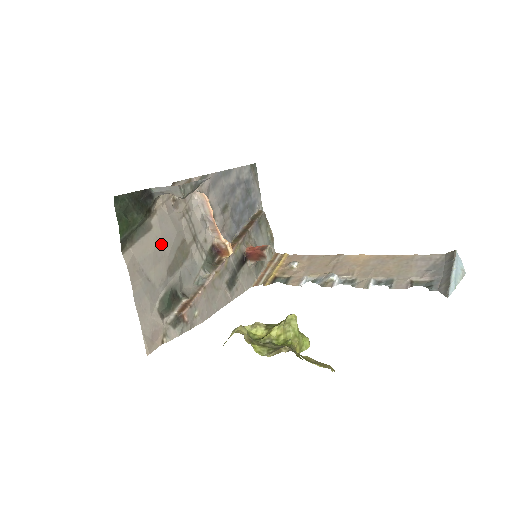
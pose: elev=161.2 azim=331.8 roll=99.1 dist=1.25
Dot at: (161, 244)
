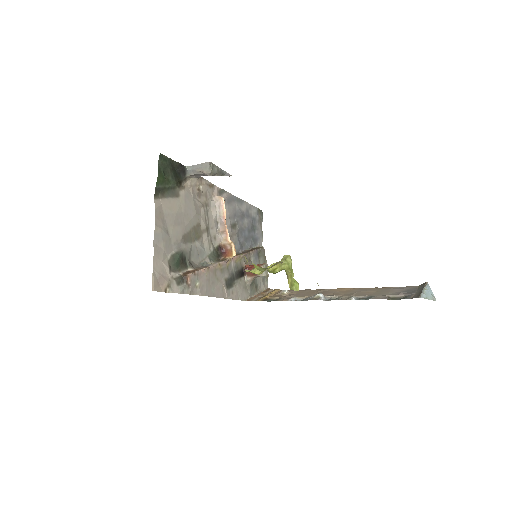
Dot at: (183, 213)
